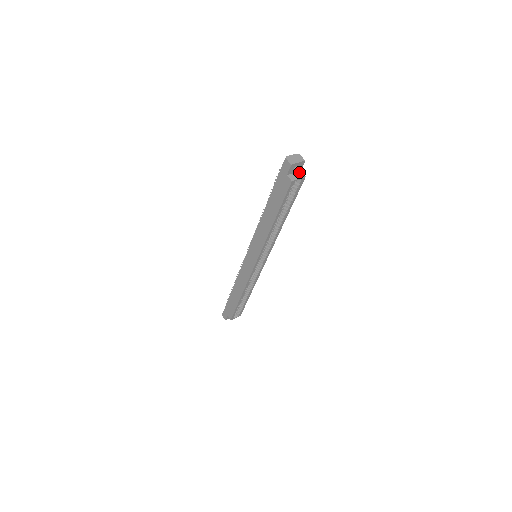
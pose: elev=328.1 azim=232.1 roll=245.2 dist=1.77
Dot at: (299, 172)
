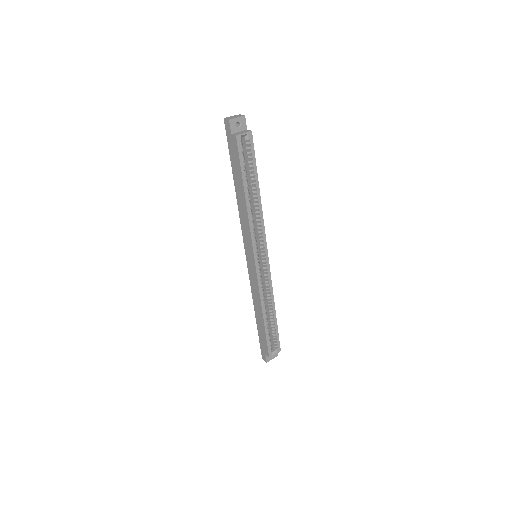
Dot at: (245, 130)
